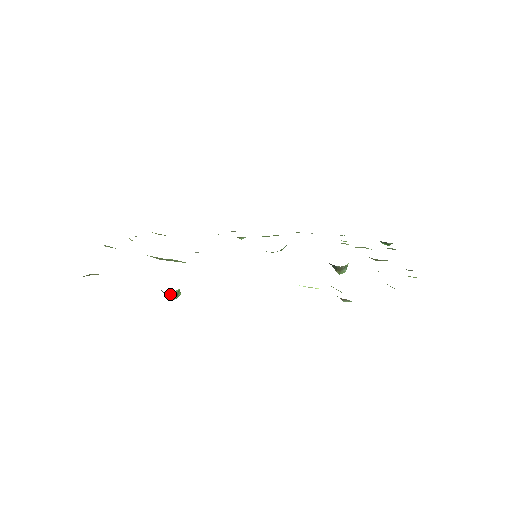
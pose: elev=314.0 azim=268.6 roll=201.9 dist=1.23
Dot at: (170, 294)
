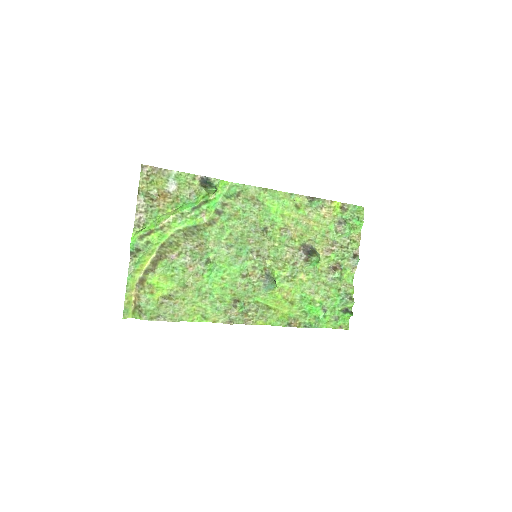
Dot at: (211, 183)
